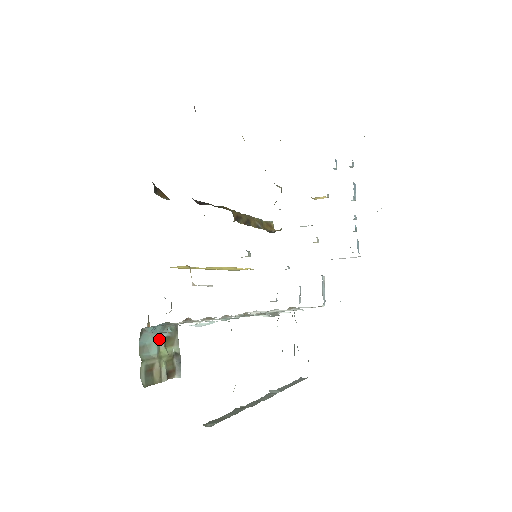
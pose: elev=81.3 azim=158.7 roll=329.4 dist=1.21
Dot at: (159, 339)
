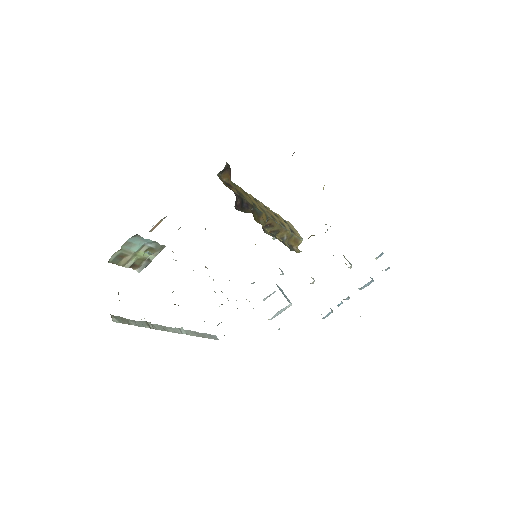
Dot at: (145, 245)
